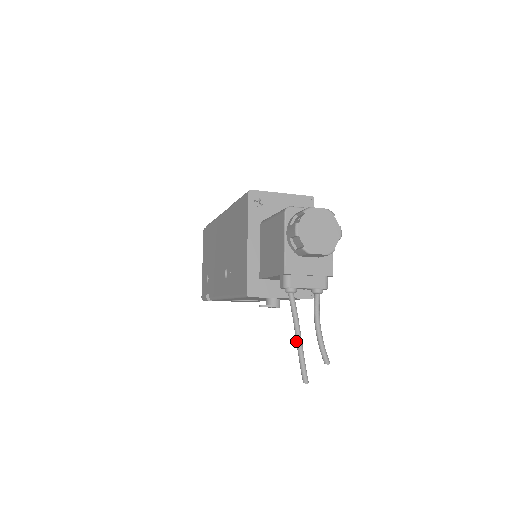
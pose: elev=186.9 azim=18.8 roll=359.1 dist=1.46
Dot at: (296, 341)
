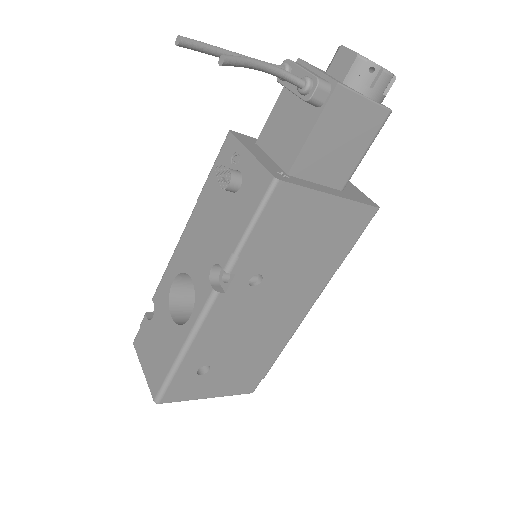
Dot at: occluded
